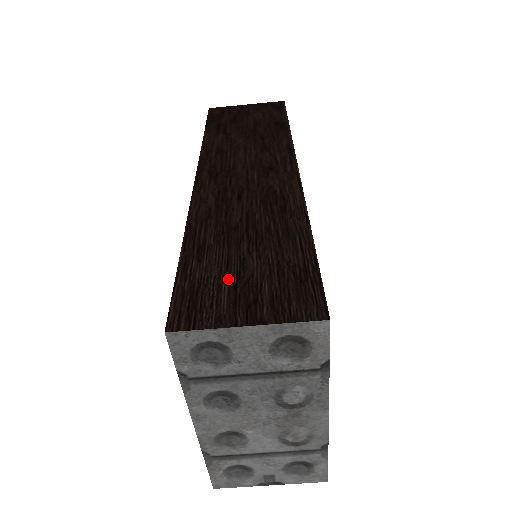
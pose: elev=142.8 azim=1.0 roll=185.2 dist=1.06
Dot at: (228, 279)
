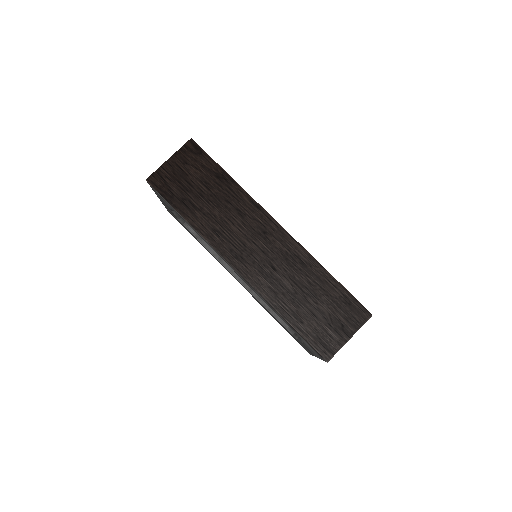
Dot at: (323, 323)
